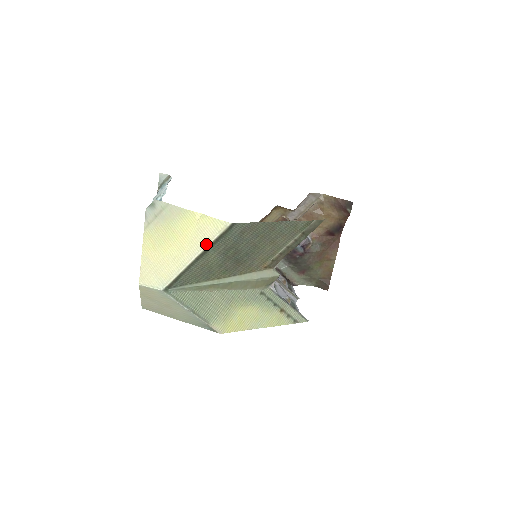
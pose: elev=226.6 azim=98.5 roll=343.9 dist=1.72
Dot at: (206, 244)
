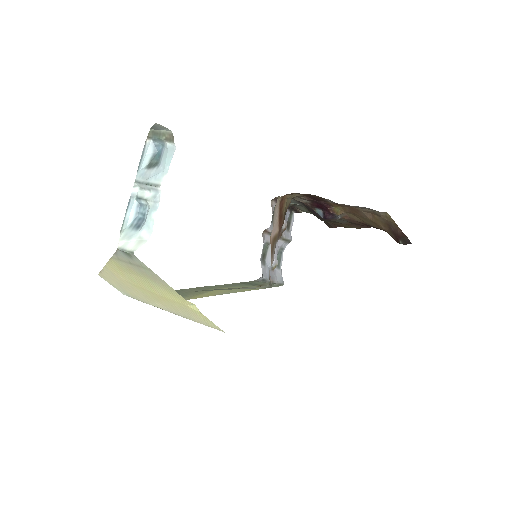
Dot at: (188, 318)
